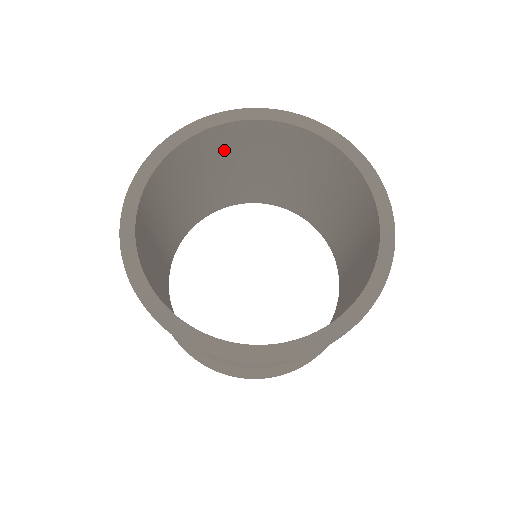
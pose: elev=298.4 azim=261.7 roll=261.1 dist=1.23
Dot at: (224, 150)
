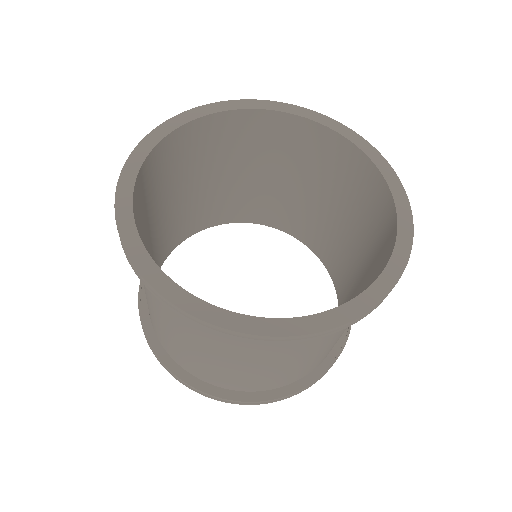
Dot at: (276, 147)
